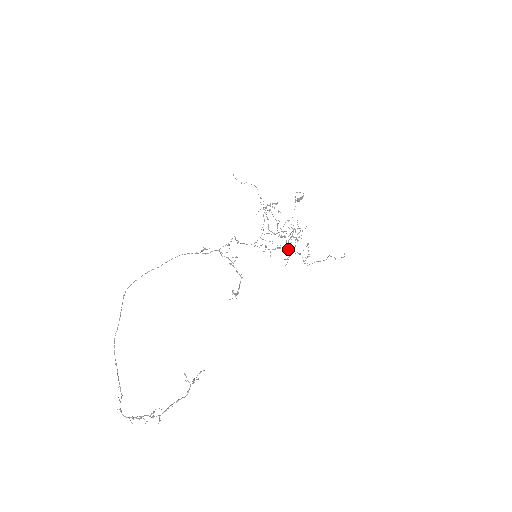
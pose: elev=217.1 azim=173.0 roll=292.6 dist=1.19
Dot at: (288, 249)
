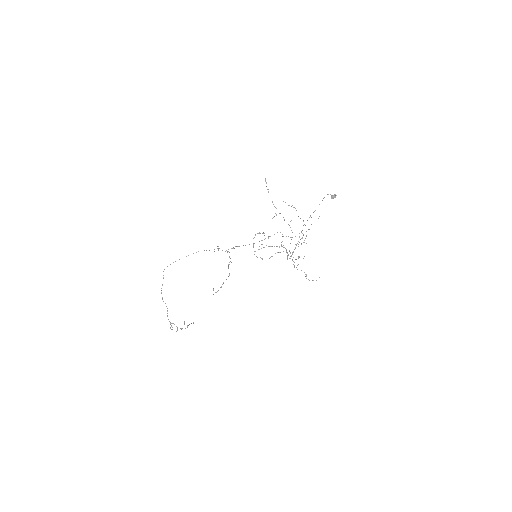
Dot at: (295, 247)
